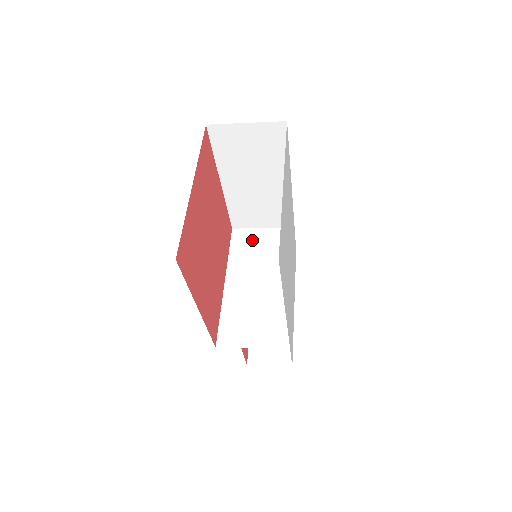
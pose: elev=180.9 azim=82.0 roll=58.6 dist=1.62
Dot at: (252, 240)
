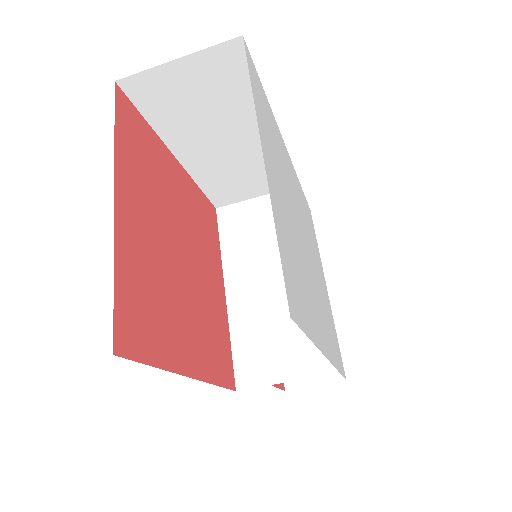
Dot at: (247, 219)
